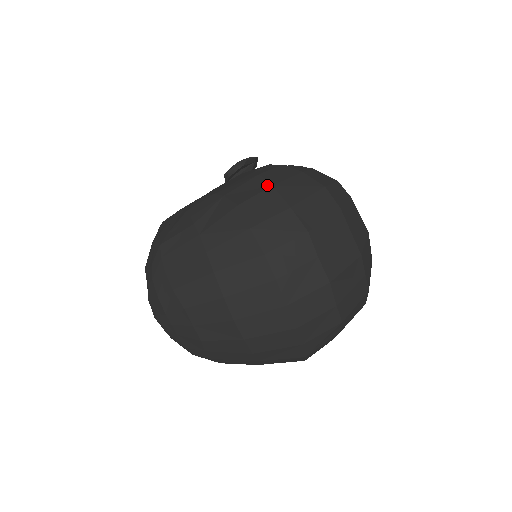
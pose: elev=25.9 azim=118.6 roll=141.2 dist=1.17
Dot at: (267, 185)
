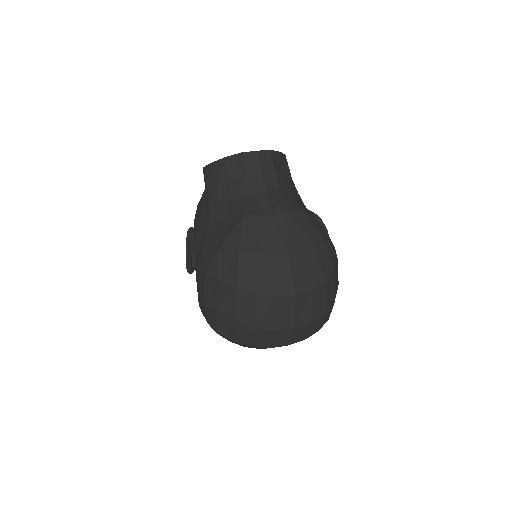
Dot at: (214, 310)
